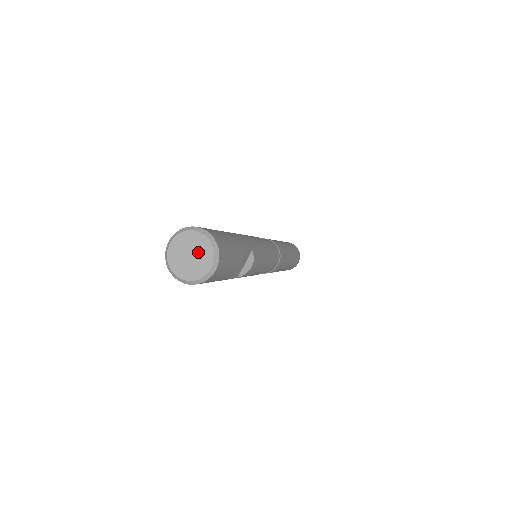
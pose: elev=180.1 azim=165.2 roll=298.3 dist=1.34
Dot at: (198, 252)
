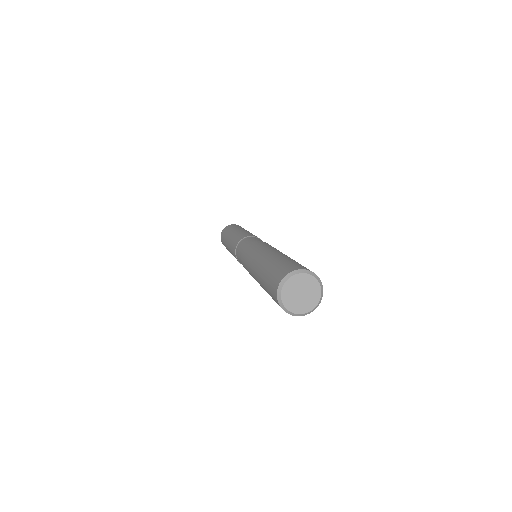
Dot at: (304, 287)
